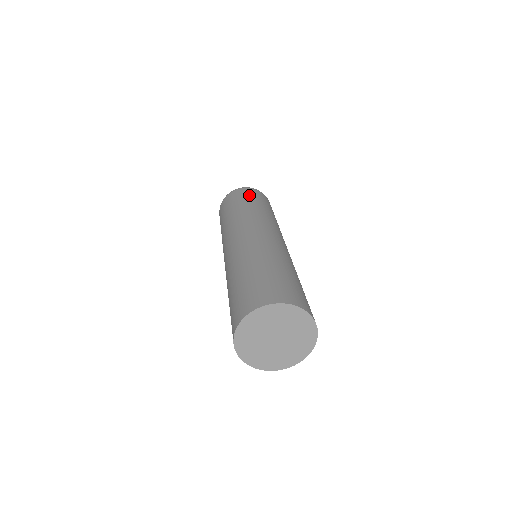
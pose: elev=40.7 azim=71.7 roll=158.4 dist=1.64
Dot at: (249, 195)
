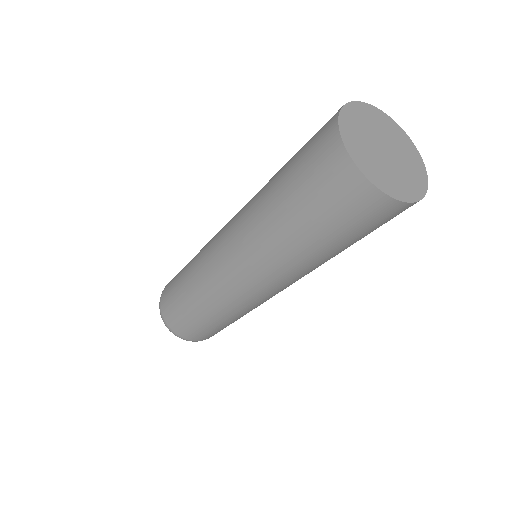
Dot at: occluded
